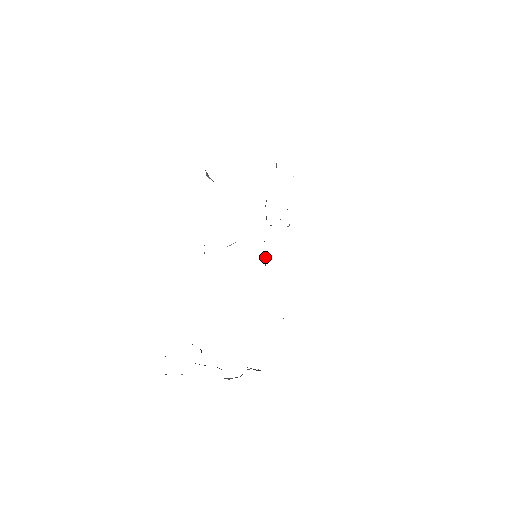
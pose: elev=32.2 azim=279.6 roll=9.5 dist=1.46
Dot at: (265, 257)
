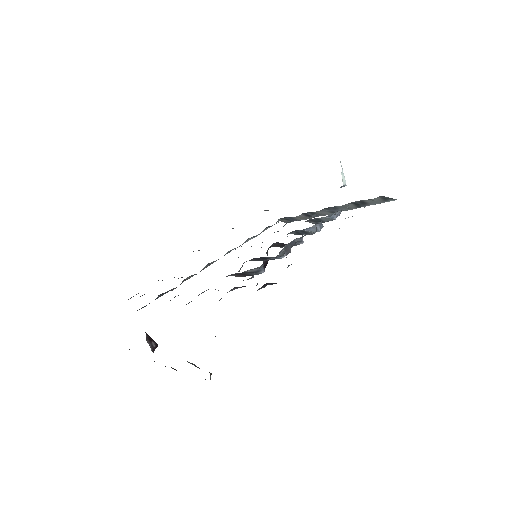
Dot at: occluded
